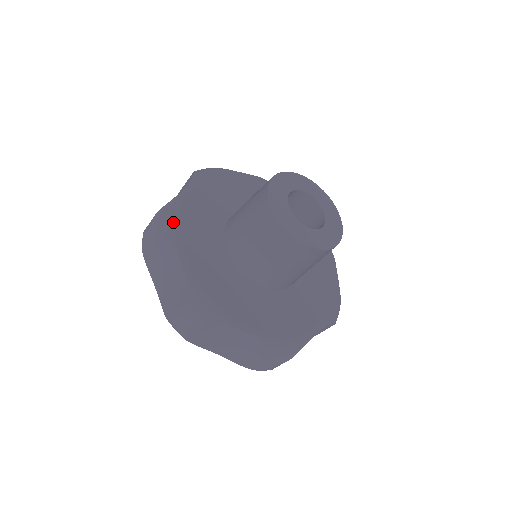
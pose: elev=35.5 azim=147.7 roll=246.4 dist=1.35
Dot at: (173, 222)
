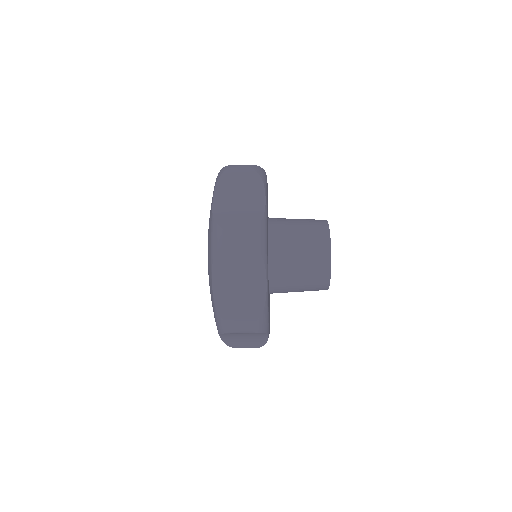
Dot at: (266, 180)
